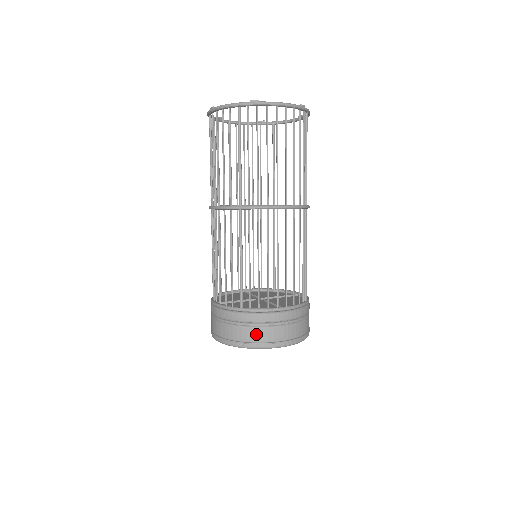
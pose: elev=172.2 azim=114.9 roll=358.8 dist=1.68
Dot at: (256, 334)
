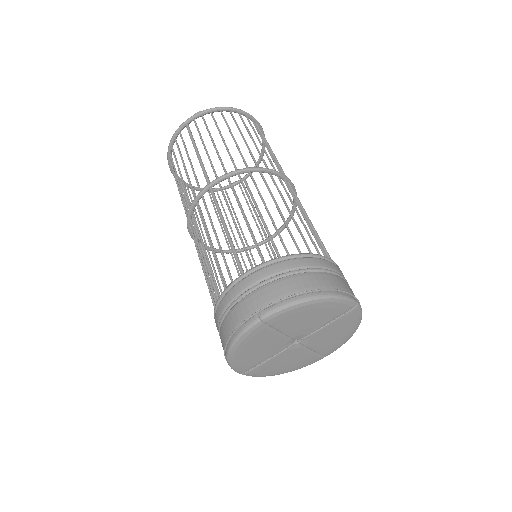
Dot at: (271, 291)
